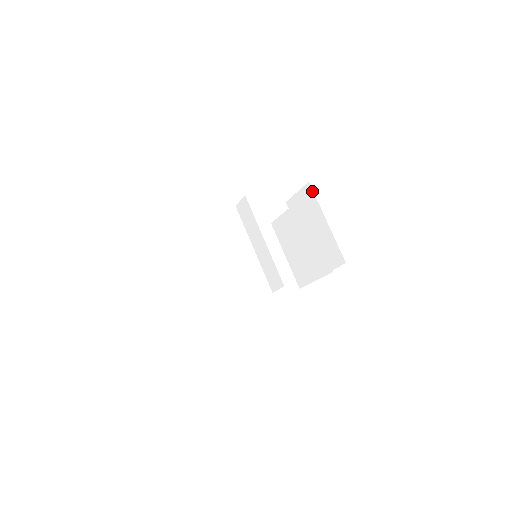
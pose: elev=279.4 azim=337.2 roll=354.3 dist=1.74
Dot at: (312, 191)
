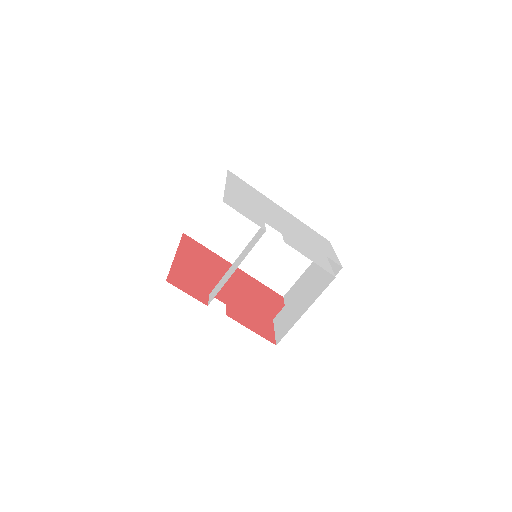
Dot at: (328, 284)
